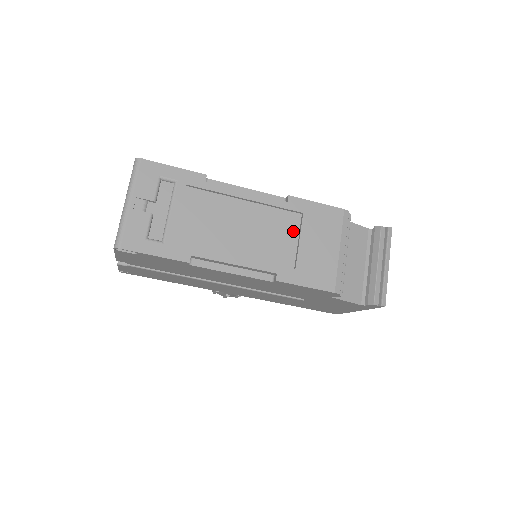
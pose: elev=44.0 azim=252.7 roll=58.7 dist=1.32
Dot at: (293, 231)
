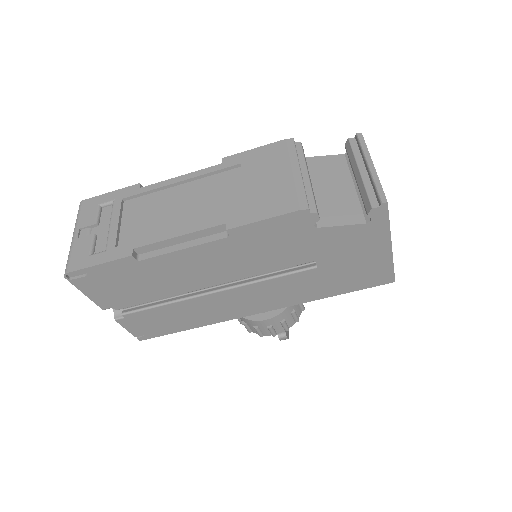
Dot at: (236, 183)
